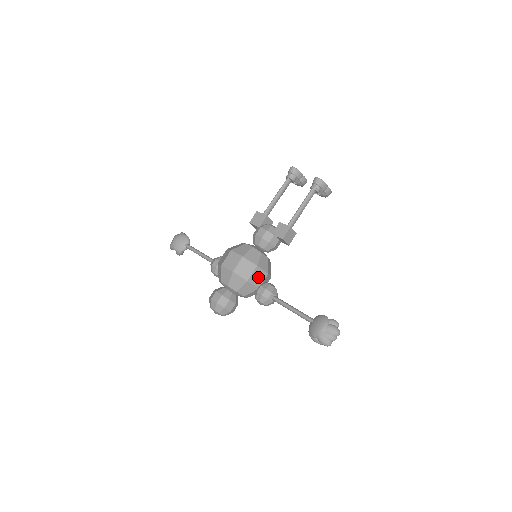
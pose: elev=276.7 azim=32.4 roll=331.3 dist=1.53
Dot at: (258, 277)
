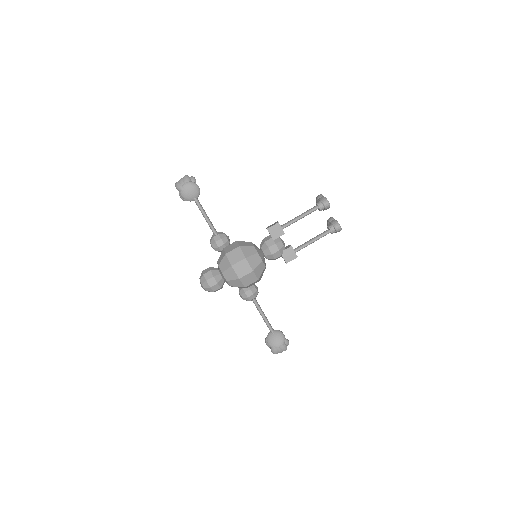
Dot at: occluded
